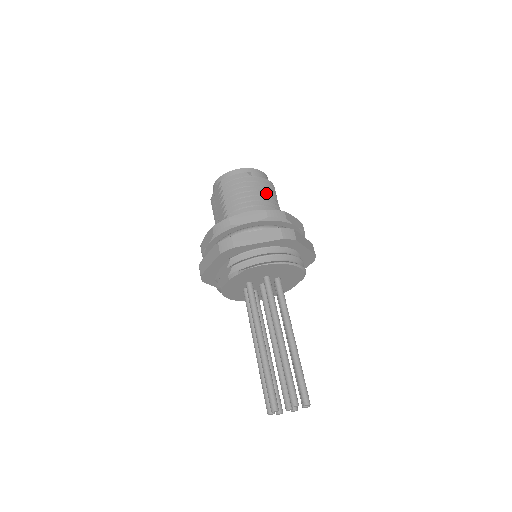
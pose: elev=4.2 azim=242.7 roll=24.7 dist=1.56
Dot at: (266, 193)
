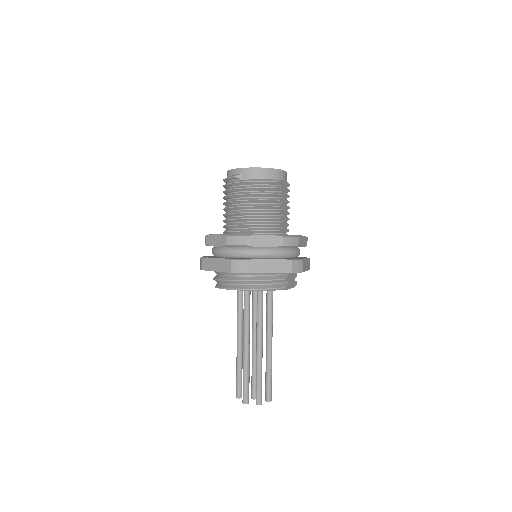
Dot at: (252, 200)
